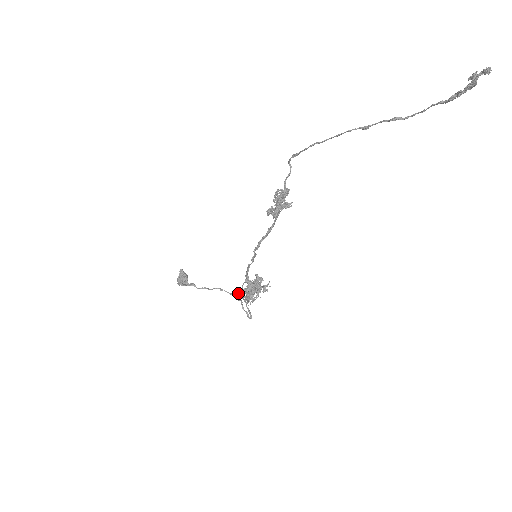
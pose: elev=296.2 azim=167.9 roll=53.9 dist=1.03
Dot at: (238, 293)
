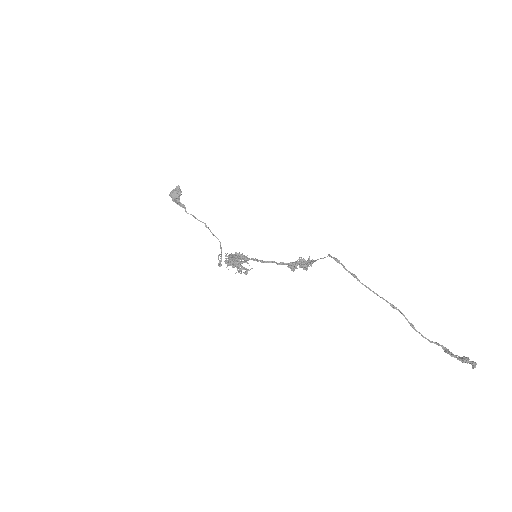
Dot at: occluded
